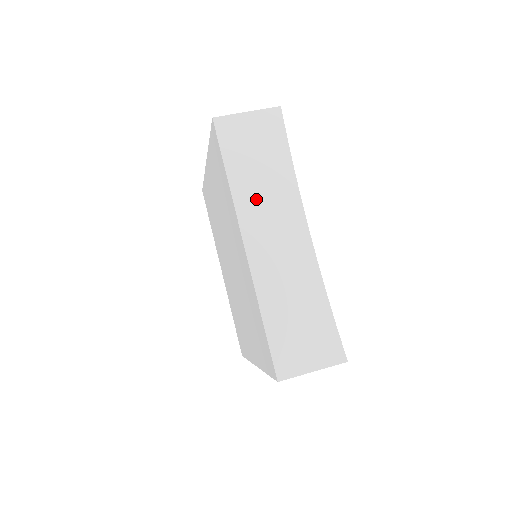
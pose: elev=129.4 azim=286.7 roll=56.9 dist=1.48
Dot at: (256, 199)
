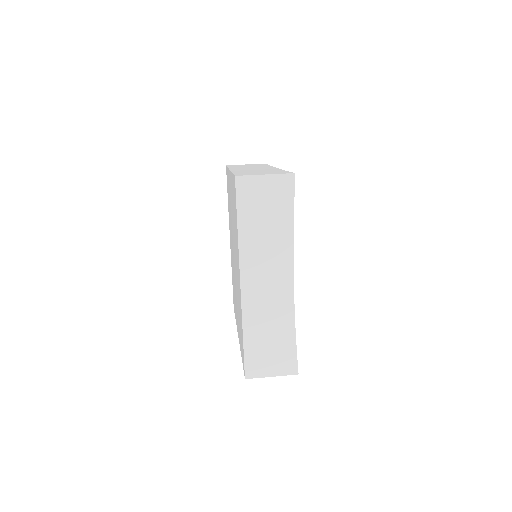
Dot at: (257, 249)
